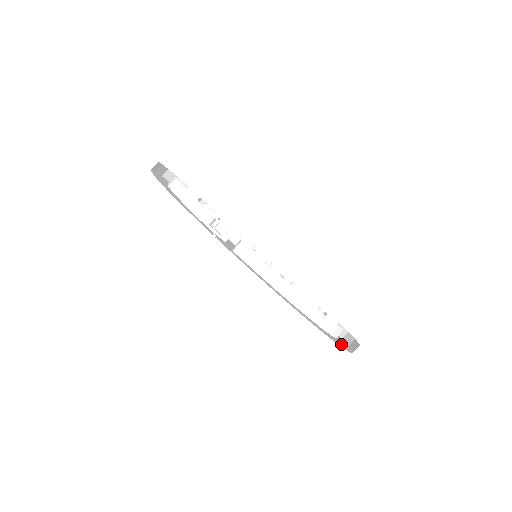
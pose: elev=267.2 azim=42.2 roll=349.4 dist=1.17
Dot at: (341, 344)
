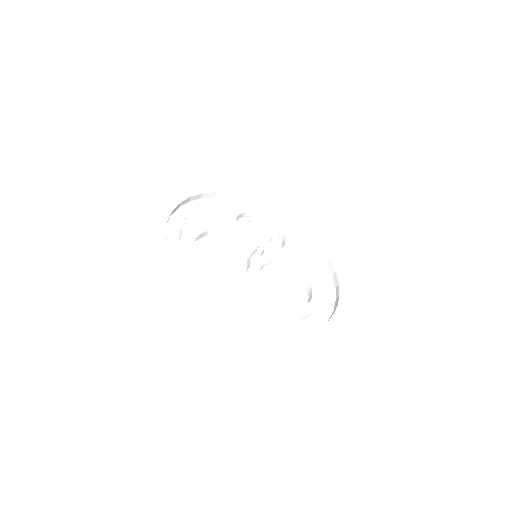
Dot at: (259, 326)
